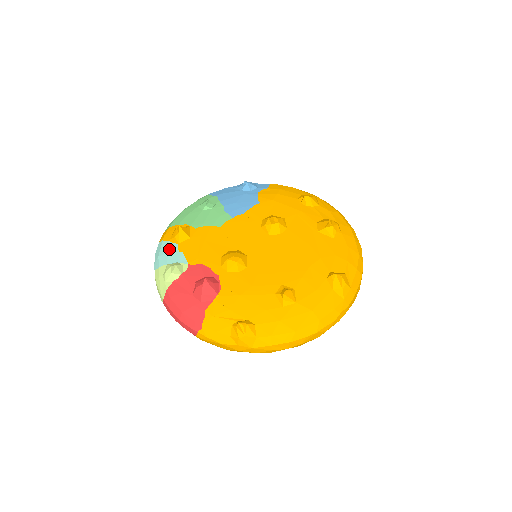
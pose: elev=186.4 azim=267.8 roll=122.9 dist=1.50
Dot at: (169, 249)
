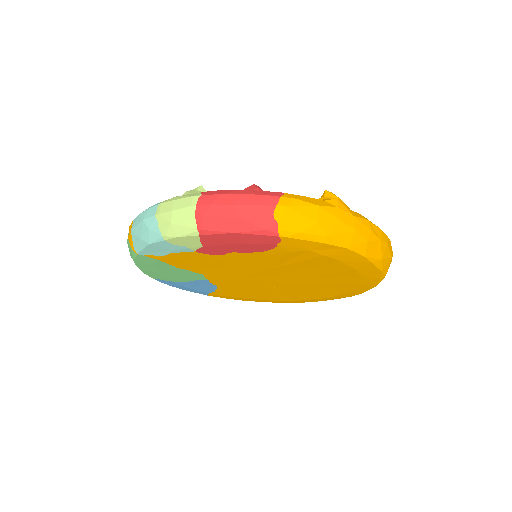
Dot at: occluded
